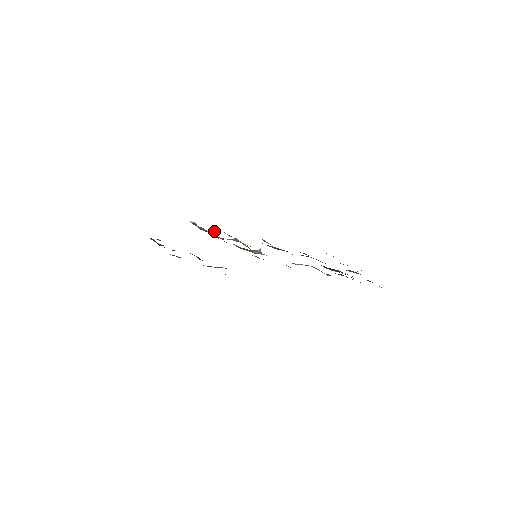
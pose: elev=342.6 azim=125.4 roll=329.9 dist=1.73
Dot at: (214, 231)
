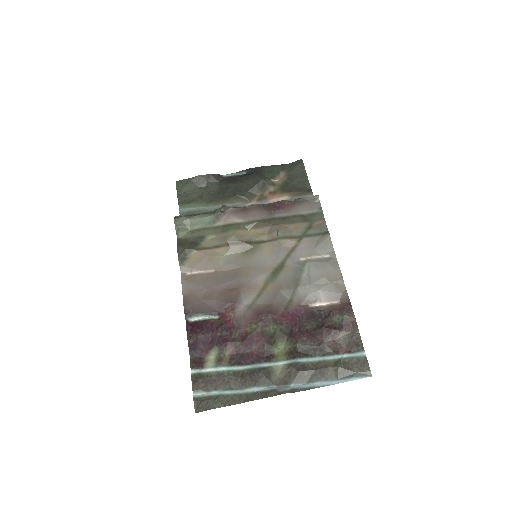
Dot at: (222, 207)
